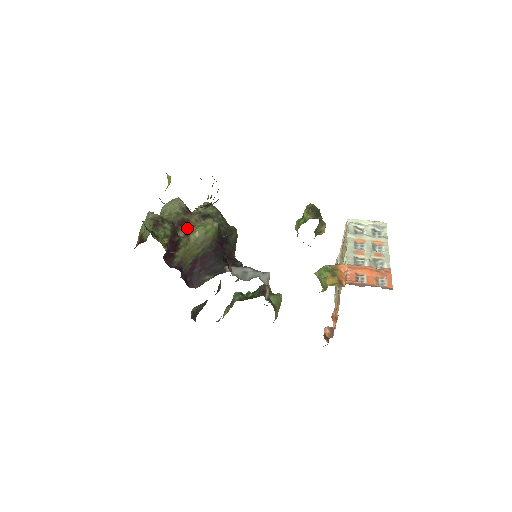
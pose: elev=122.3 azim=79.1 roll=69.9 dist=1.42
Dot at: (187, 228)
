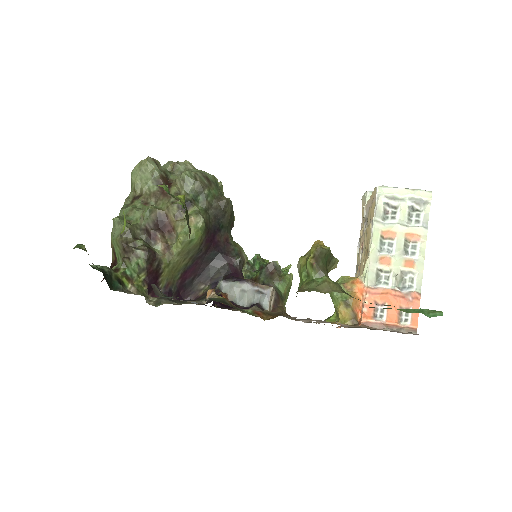
Dot at: (166, 231)
